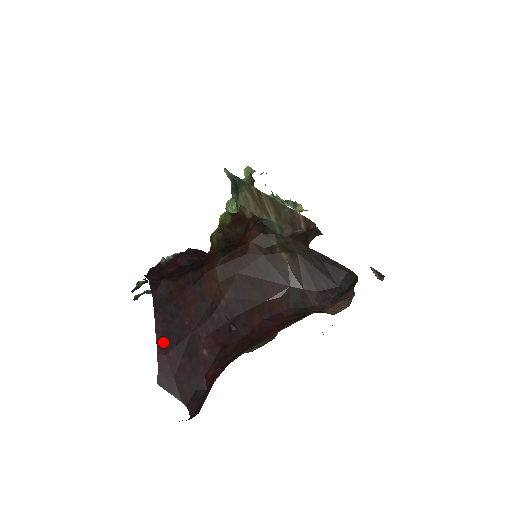
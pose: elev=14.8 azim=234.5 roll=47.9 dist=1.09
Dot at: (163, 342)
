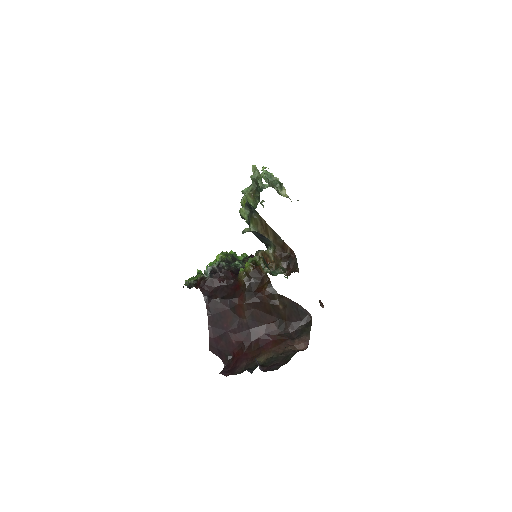
Dot at: (212, 332)
